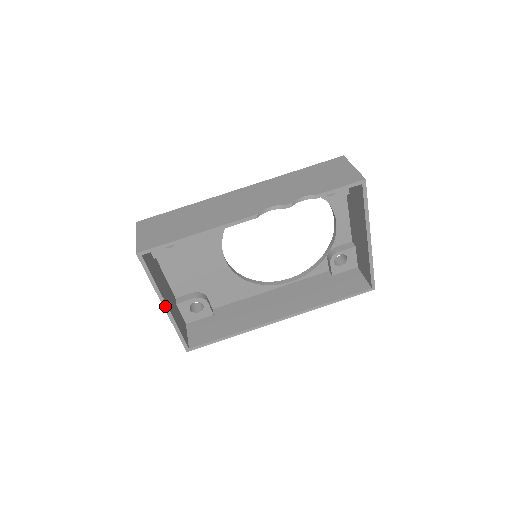
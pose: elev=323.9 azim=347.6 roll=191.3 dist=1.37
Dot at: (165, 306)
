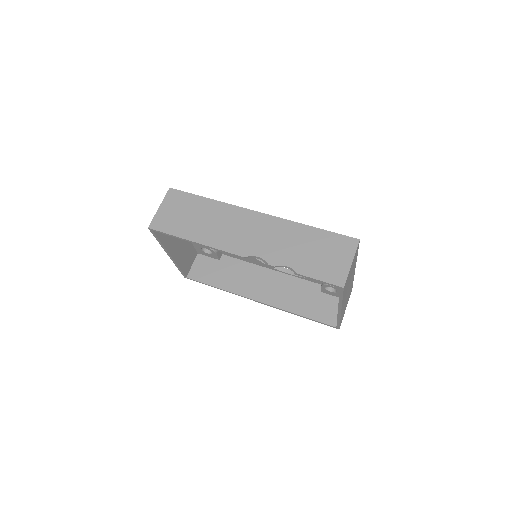
Dot at: (169, 255)
